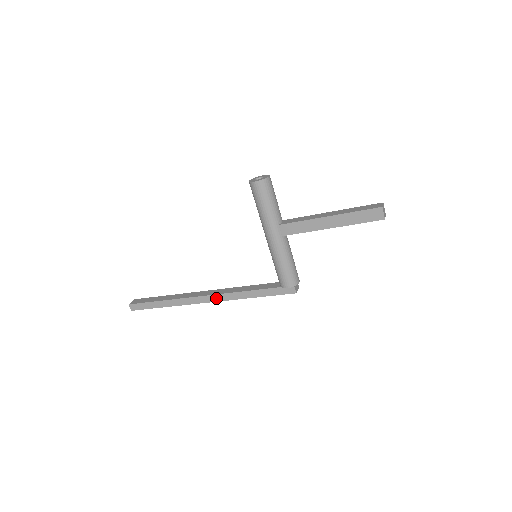
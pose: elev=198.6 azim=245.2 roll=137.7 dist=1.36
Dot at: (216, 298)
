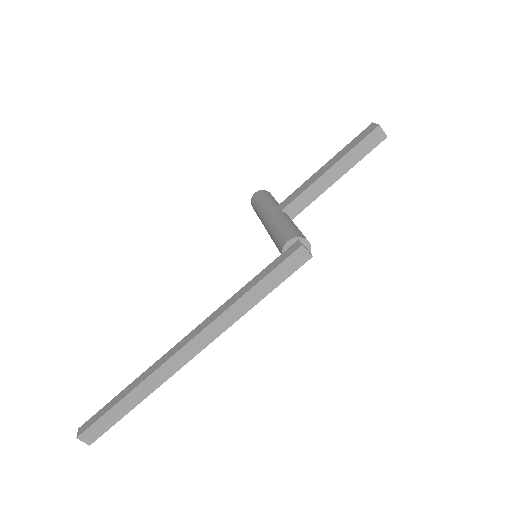
Dot at: (198, 330)
